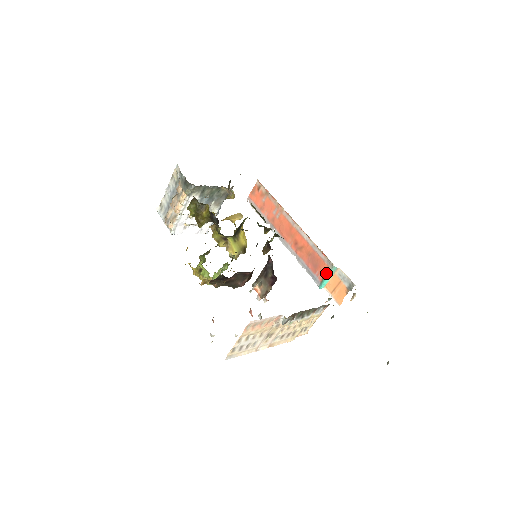
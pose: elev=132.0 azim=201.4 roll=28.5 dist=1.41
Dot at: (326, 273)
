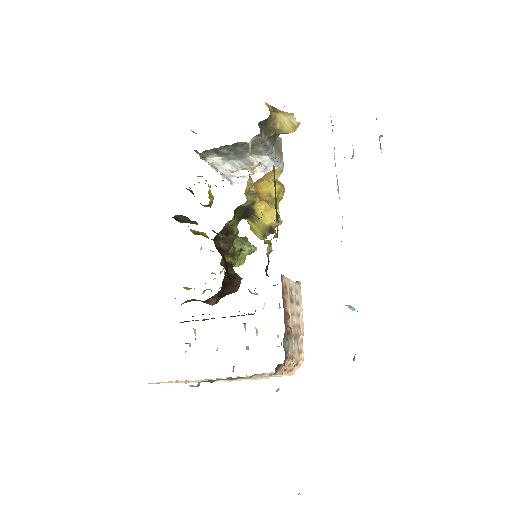
Dot at: occluded
